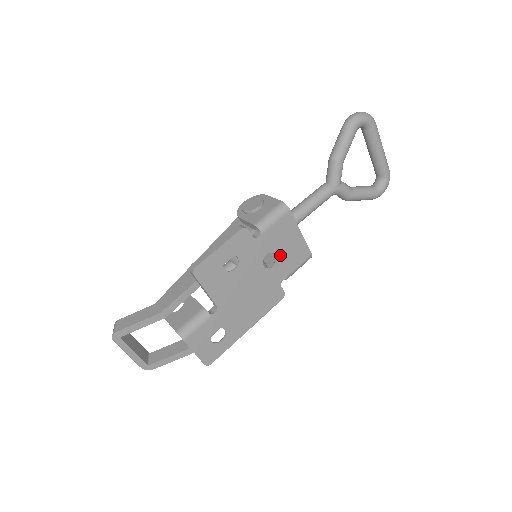
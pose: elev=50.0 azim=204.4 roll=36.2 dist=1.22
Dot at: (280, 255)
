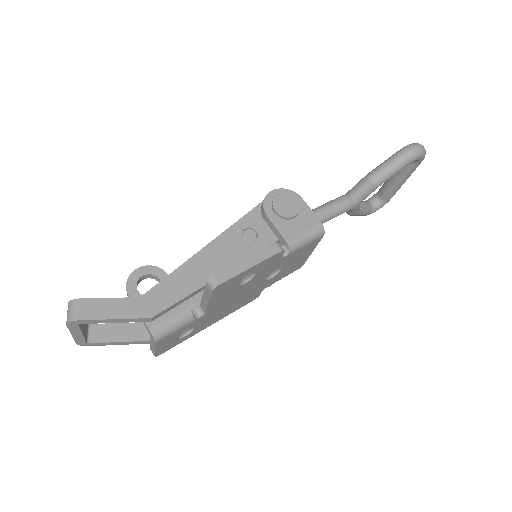
Dot at: (284, 269)
